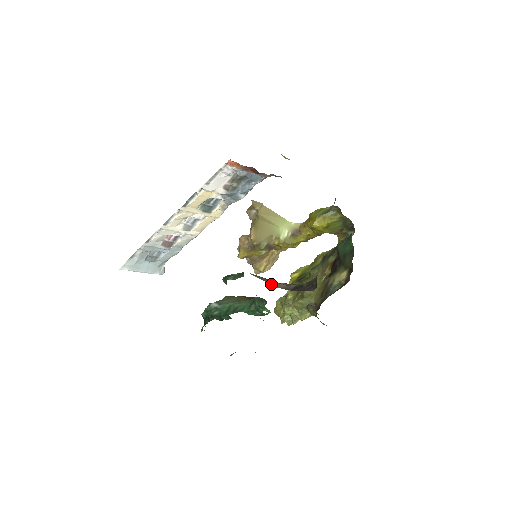
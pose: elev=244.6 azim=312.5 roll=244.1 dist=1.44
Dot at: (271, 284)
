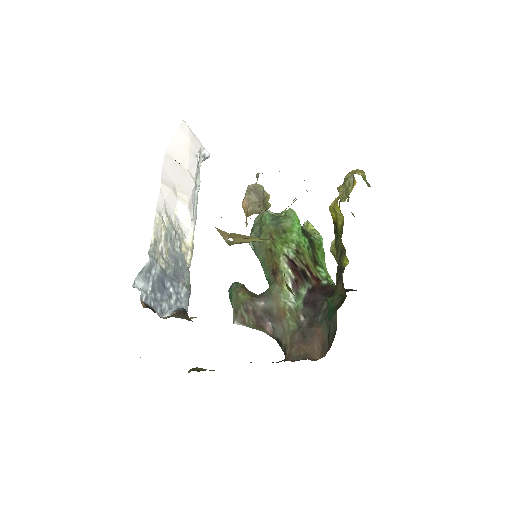
Dot at: occluded
